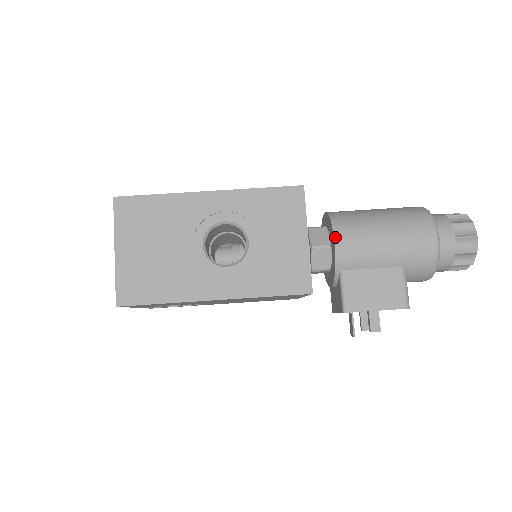
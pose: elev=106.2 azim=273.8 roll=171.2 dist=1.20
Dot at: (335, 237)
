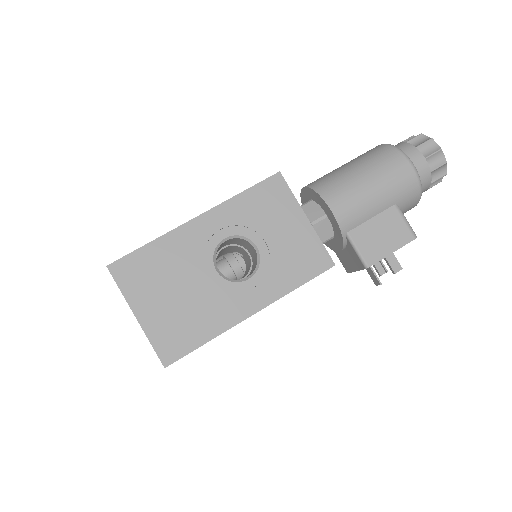
Dot at: (329, 205)
